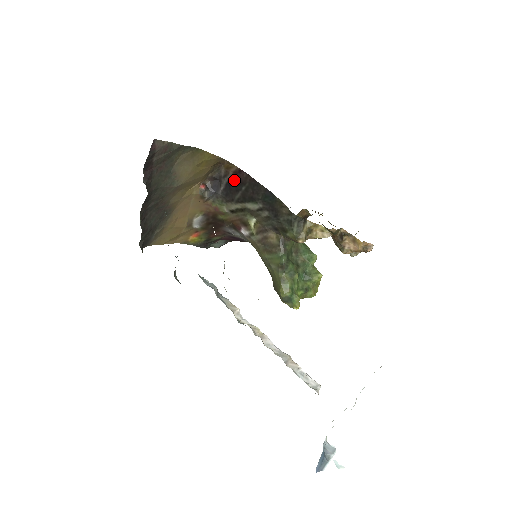
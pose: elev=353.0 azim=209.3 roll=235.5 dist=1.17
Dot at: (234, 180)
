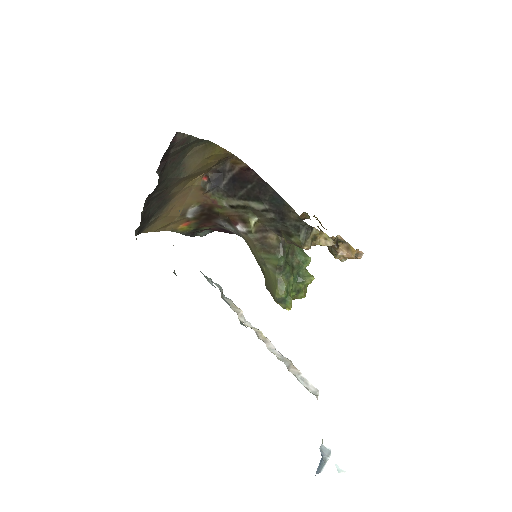
Dot at: (240, 176)
